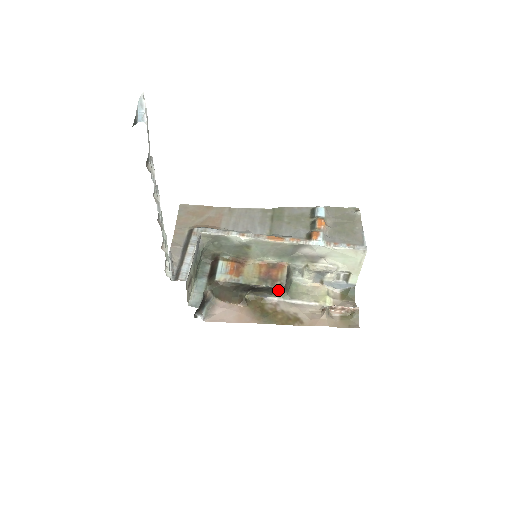
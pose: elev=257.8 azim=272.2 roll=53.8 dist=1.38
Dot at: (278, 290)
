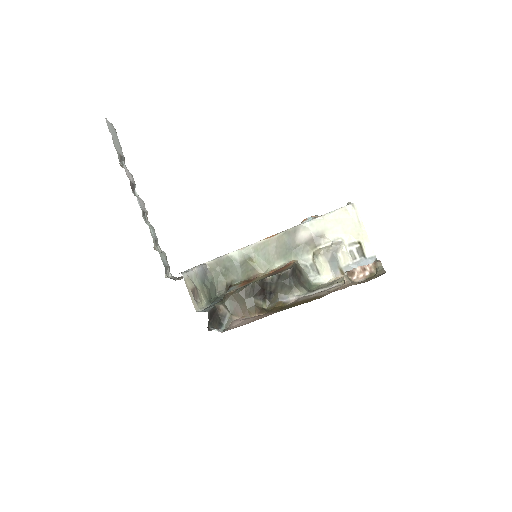
Dot at: (290, 282)
